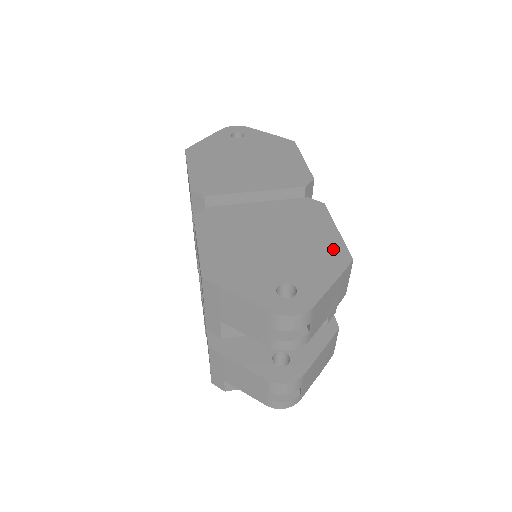
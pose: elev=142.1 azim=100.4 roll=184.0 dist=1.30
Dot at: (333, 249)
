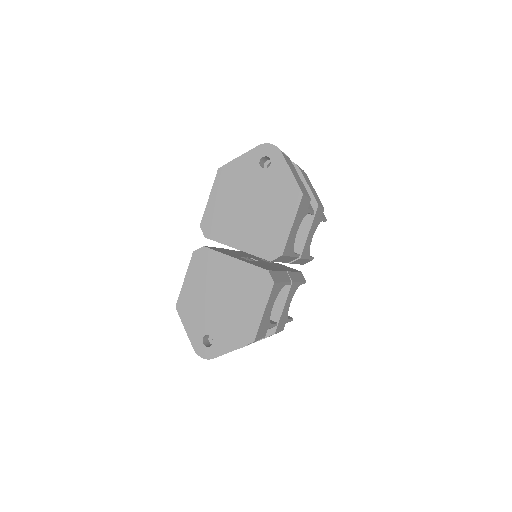
Dot at: (249, 327)
